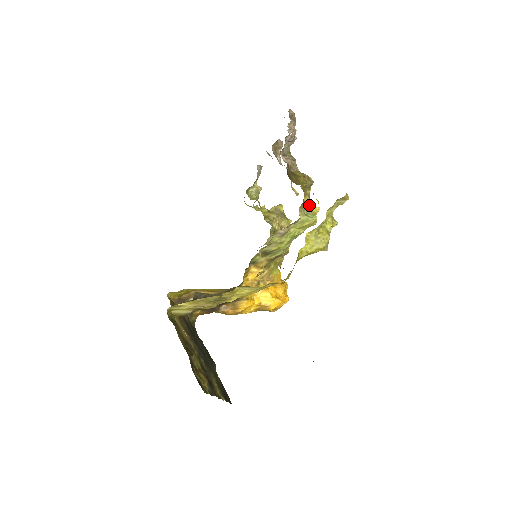
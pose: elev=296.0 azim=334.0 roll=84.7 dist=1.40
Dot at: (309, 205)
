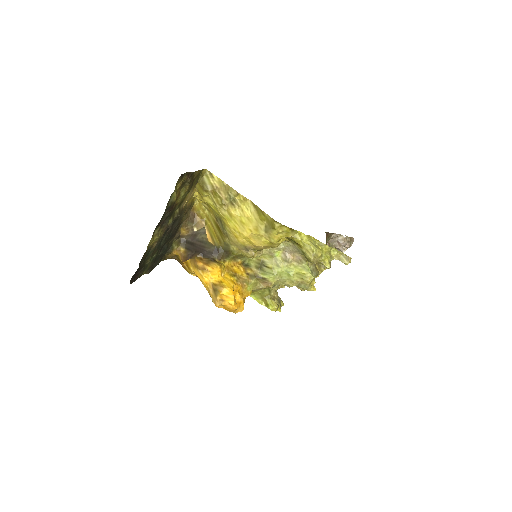
Dot at: (315, 272)
